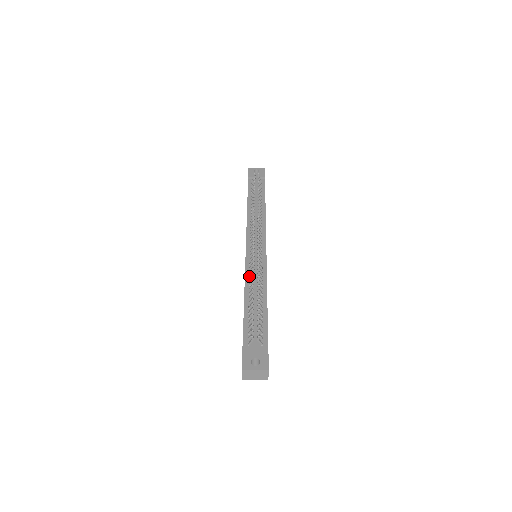
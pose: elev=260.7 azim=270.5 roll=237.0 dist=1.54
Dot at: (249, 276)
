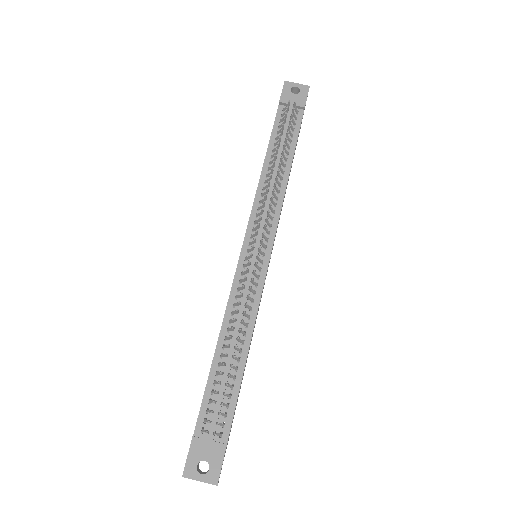
Dot at: (233, 305)
